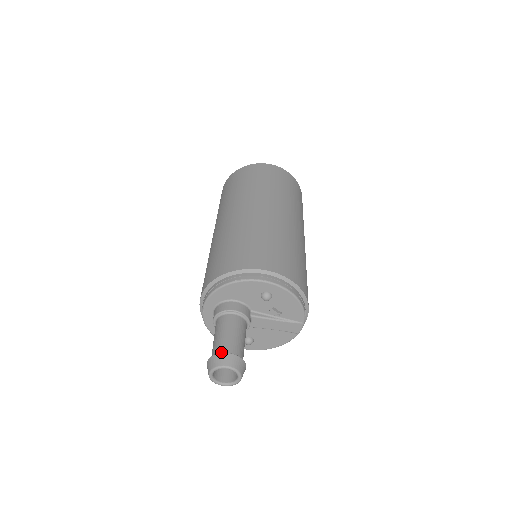
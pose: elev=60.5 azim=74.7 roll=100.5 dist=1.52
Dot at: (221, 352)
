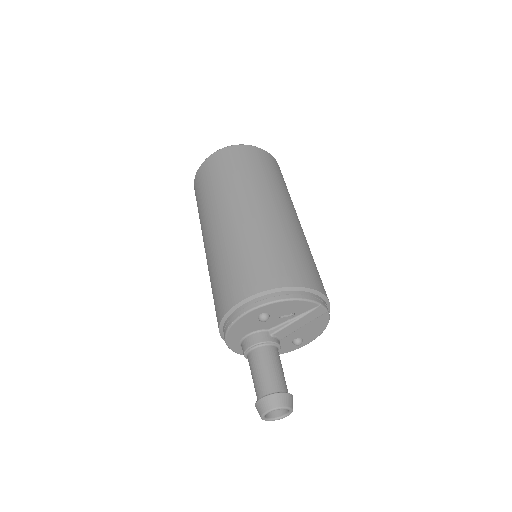
Dot at: (259, 398)
